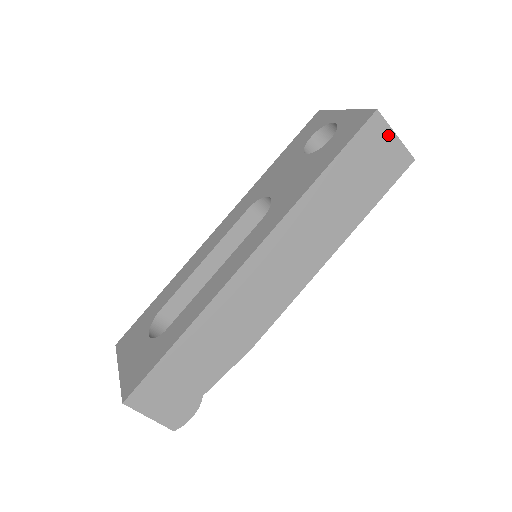
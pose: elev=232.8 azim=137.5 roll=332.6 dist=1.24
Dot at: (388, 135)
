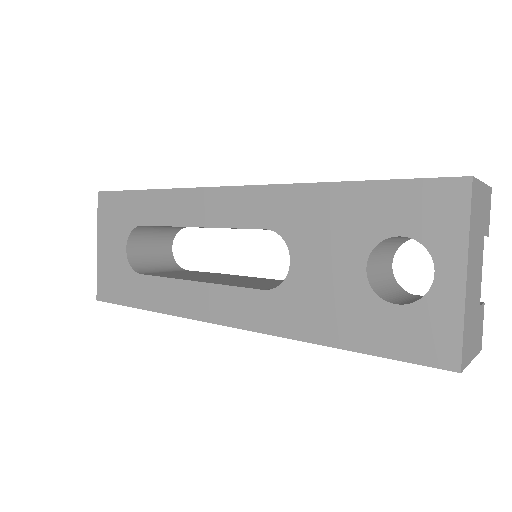
Dot at: occluded
